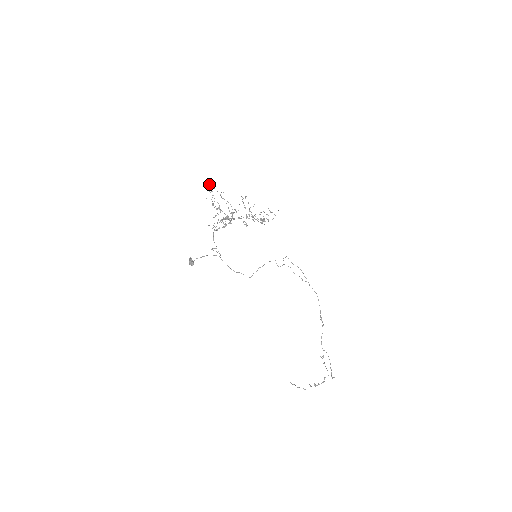
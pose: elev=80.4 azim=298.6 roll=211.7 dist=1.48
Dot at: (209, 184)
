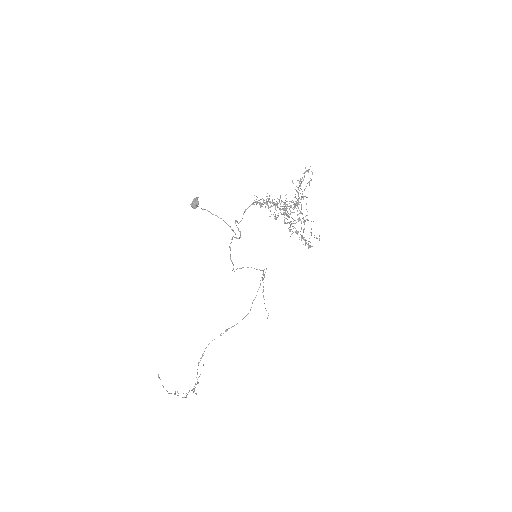
Dot at: occluded
